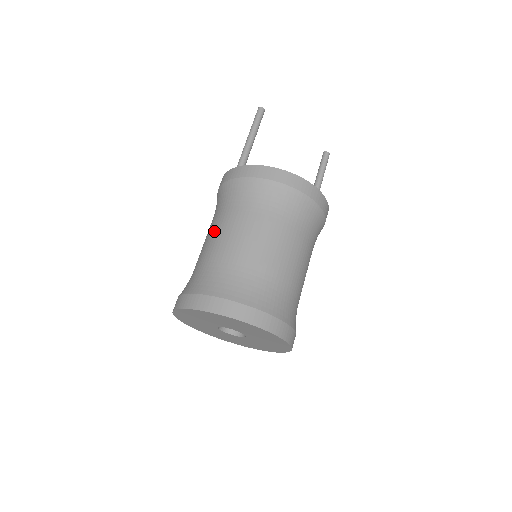
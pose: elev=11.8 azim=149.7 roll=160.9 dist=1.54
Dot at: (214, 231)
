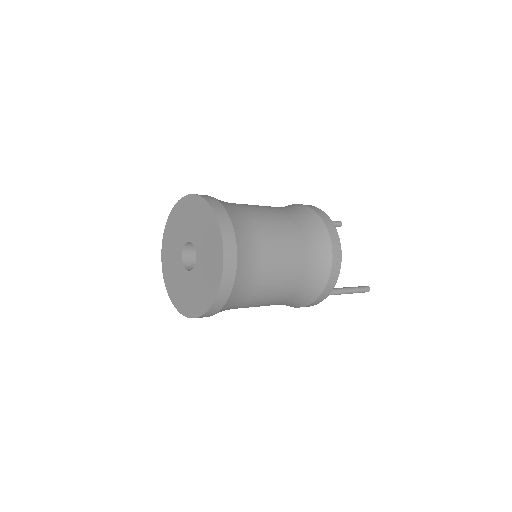
Dot at: occluded
